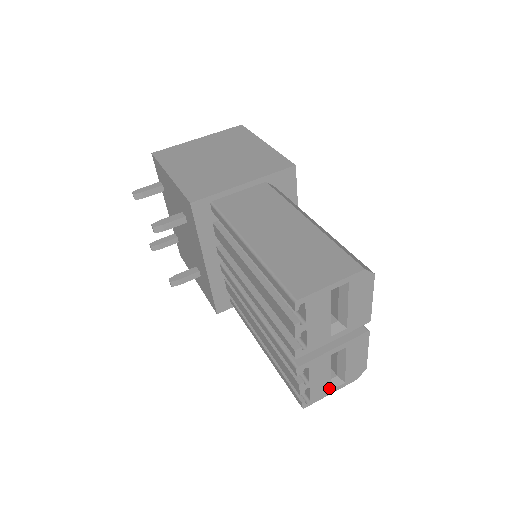
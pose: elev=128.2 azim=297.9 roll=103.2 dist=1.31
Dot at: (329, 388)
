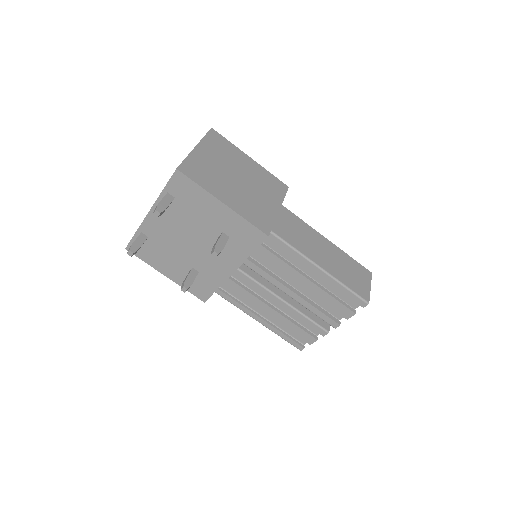
Dot at: occluded
